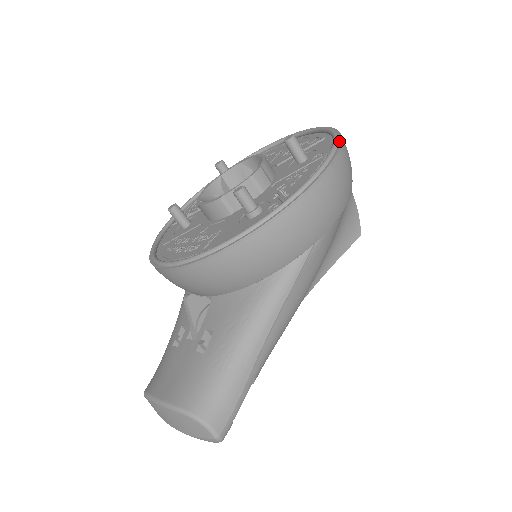
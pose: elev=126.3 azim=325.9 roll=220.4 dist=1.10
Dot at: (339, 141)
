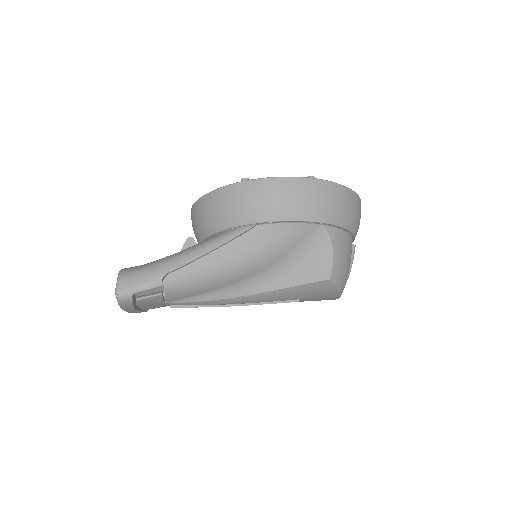
Dot at: (328, 181)
